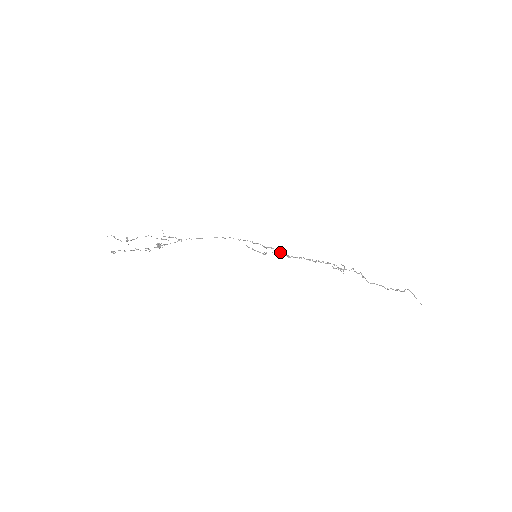
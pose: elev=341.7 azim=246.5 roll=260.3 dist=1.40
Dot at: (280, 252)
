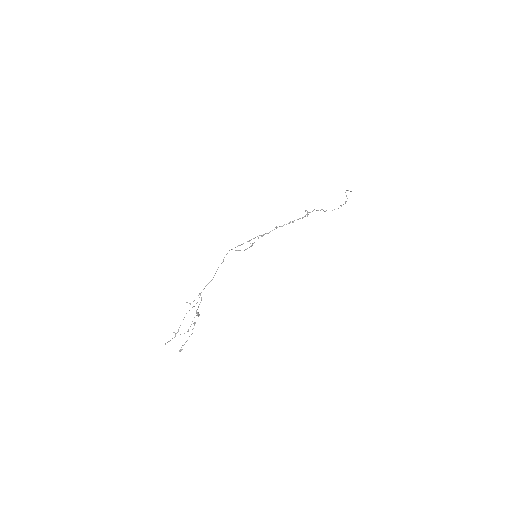
Dot at: (261, 236)
